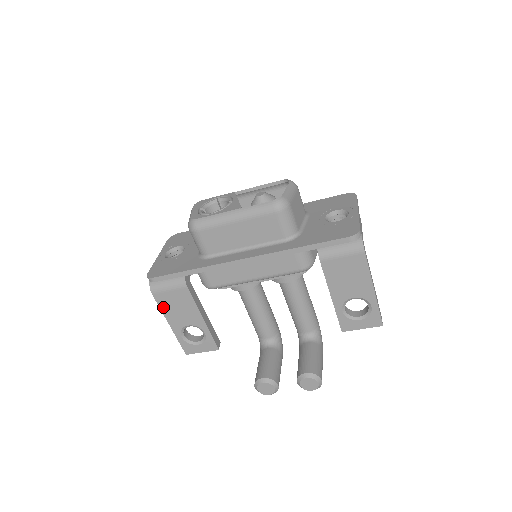
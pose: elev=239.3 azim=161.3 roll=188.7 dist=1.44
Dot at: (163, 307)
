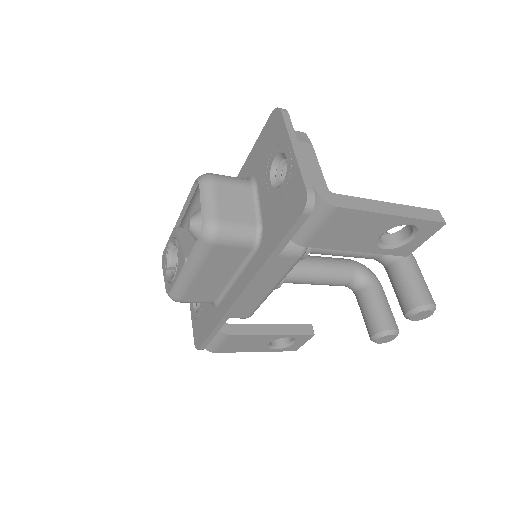
Dot at: (234, 351)
